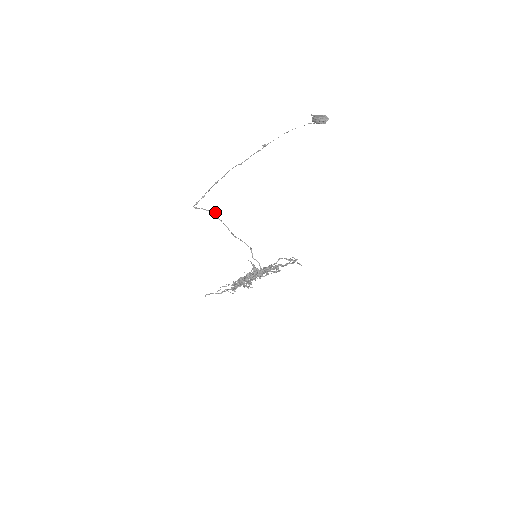
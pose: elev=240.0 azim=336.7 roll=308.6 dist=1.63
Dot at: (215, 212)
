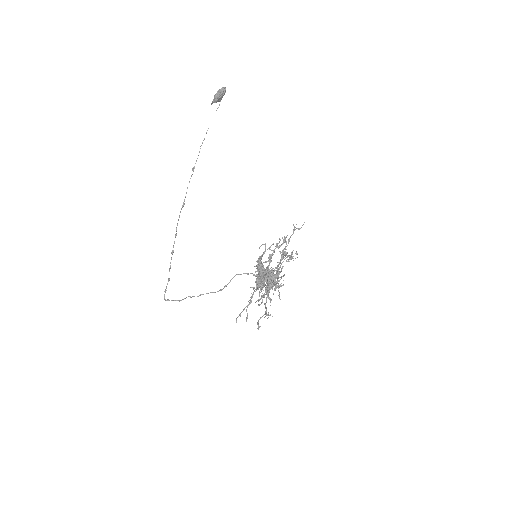
Dot at: (190, 296)
